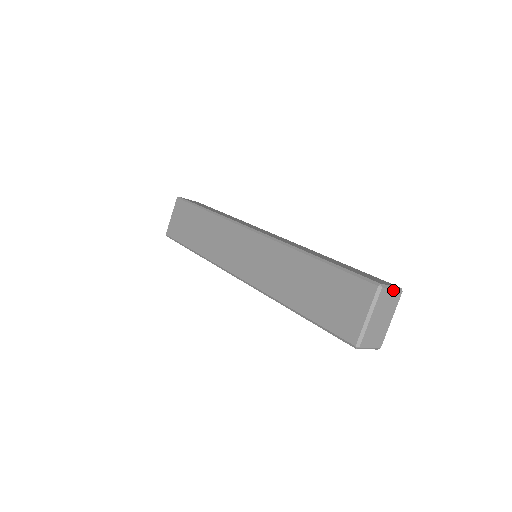
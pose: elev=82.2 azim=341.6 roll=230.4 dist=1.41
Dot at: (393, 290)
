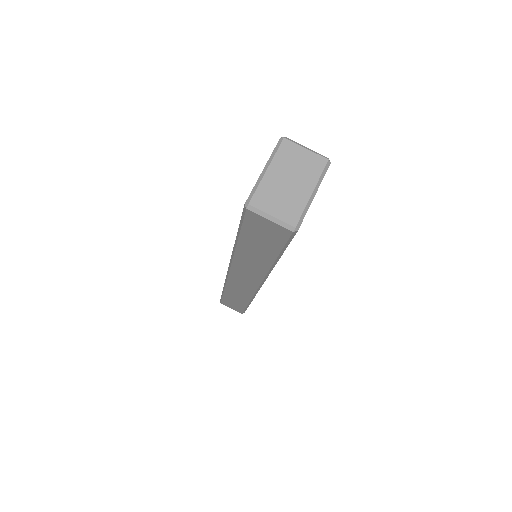
Dot at: (308, 150)
